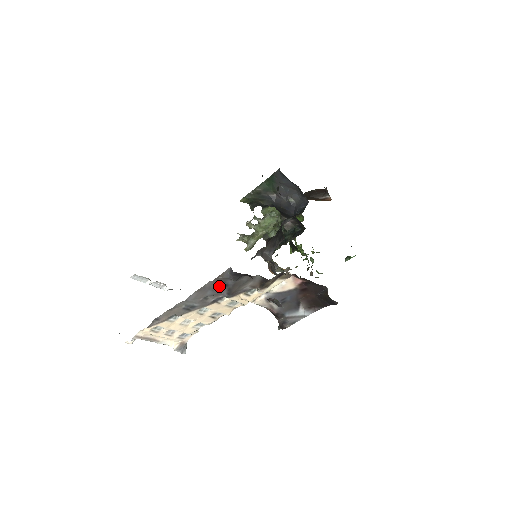
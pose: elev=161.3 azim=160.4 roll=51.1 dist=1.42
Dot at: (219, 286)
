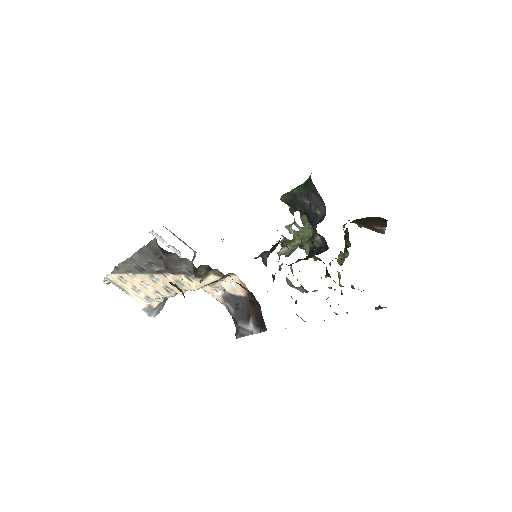
Dot at: (155, 255)
